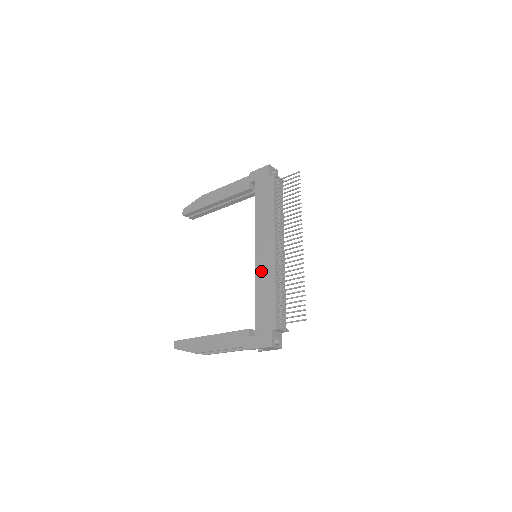
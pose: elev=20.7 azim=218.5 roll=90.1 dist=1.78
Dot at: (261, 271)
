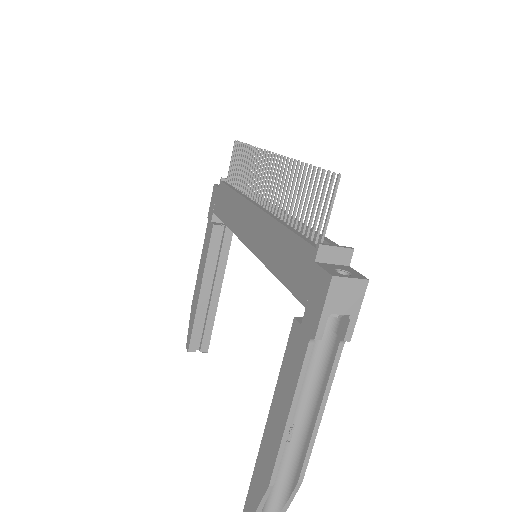
Dot at: (260, 245)
